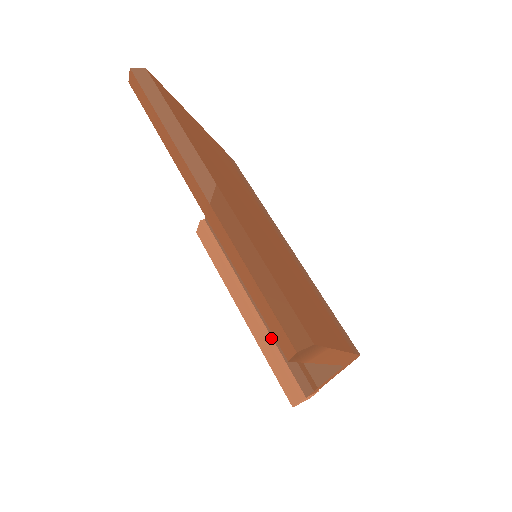
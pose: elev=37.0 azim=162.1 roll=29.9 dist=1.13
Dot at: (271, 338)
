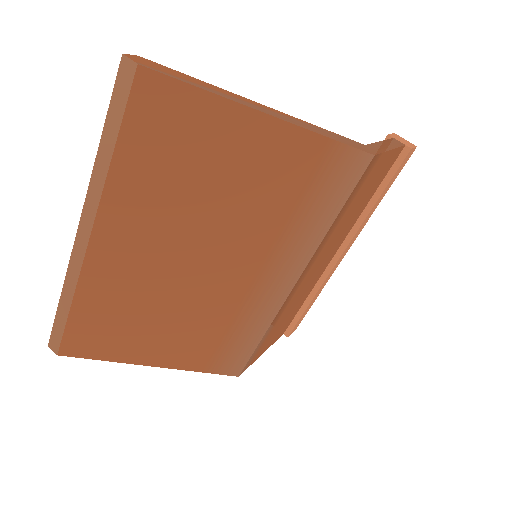
Dot at: occluded
